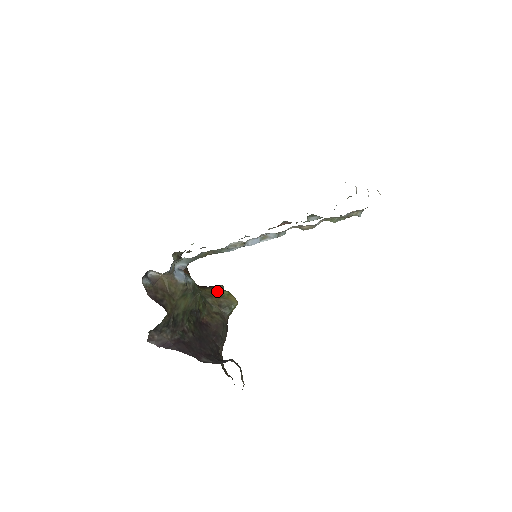
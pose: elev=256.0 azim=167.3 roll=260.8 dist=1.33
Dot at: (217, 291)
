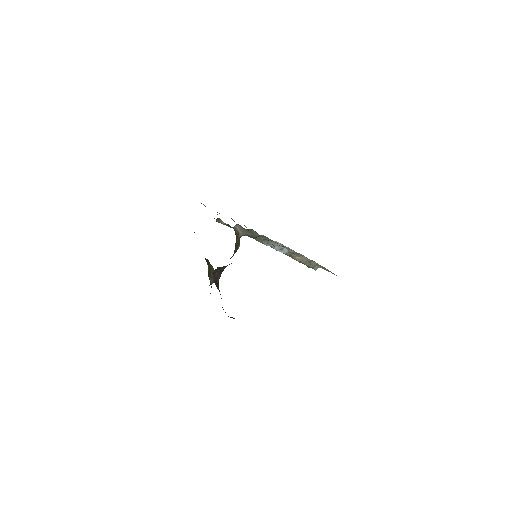
Dot at: (209, 263)
